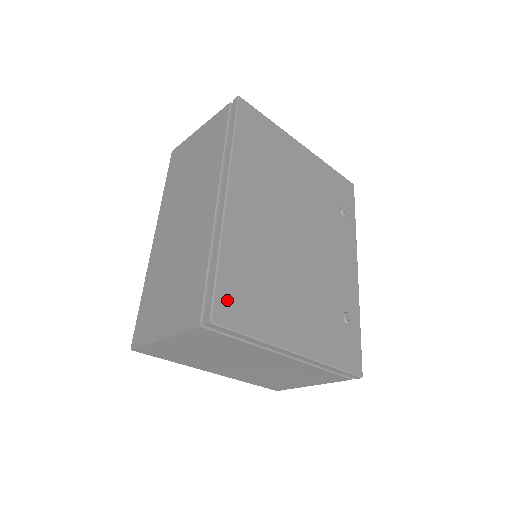
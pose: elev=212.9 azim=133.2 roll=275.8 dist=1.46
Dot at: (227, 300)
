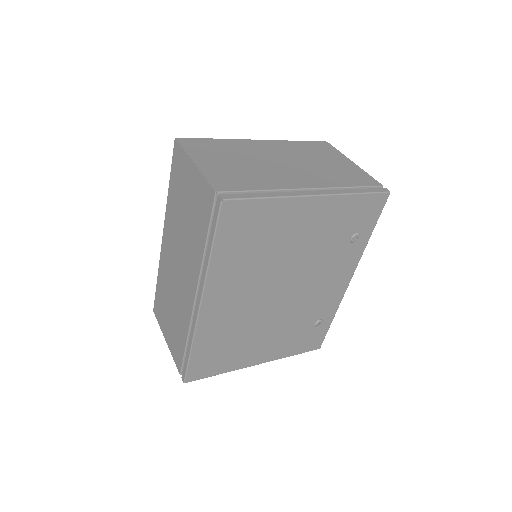
Dot at: (198, 368)
